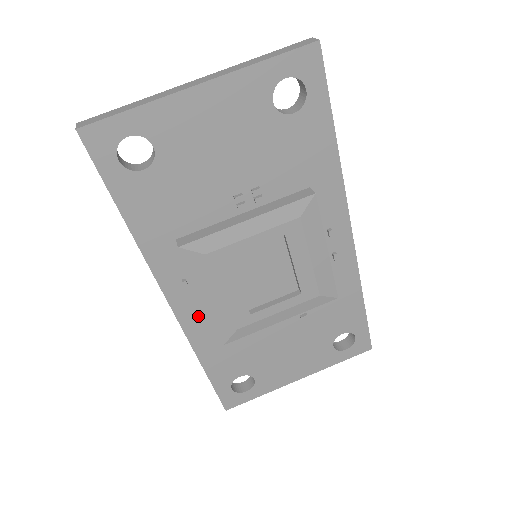
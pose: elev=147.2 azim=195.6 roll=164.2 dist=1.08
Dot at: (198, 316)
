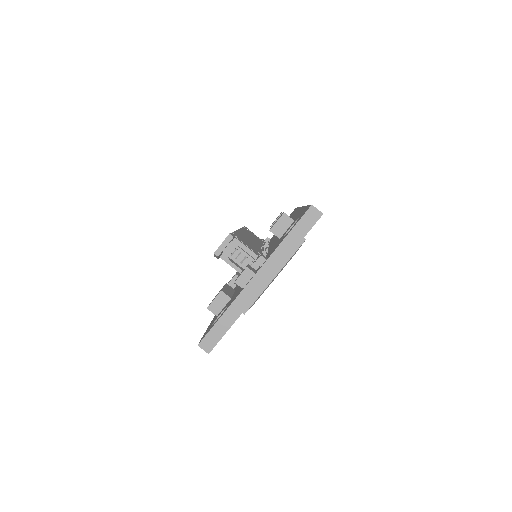
Dot at: occluded
